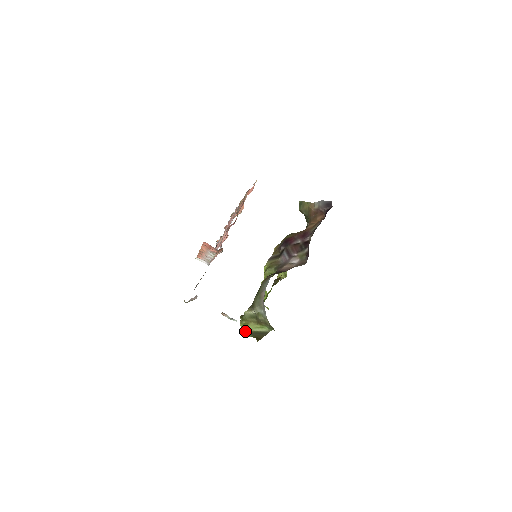
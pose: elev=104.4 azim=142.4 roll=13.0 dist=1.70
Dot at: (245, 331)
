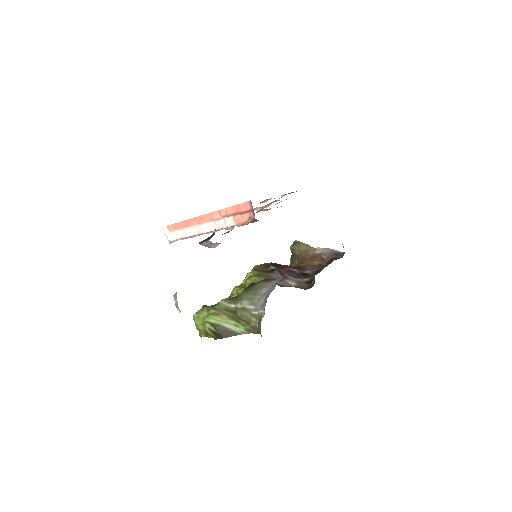
Dot at: (207, 321)
